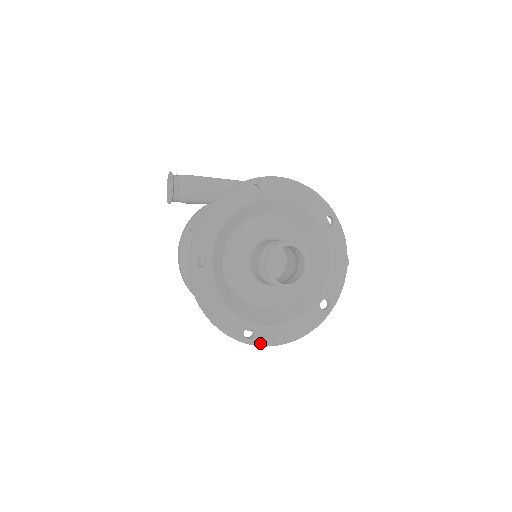
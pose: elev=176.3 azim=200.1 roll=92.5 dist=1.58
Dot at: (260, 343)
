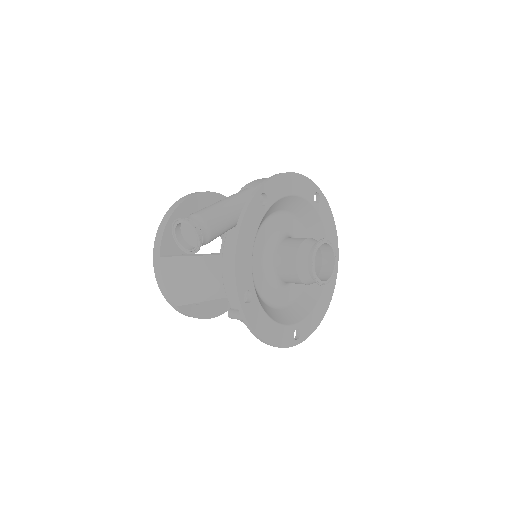
Dot at: (305, 337)
